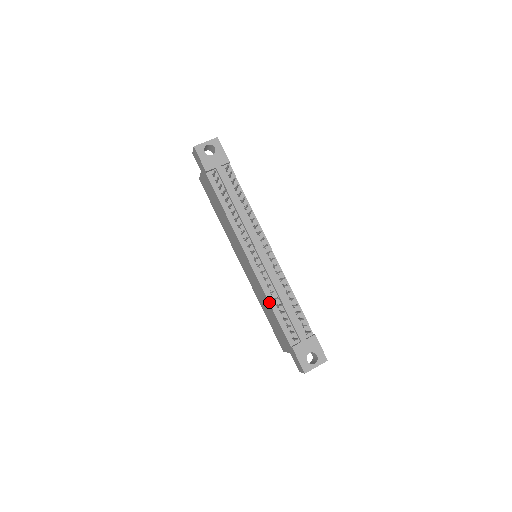
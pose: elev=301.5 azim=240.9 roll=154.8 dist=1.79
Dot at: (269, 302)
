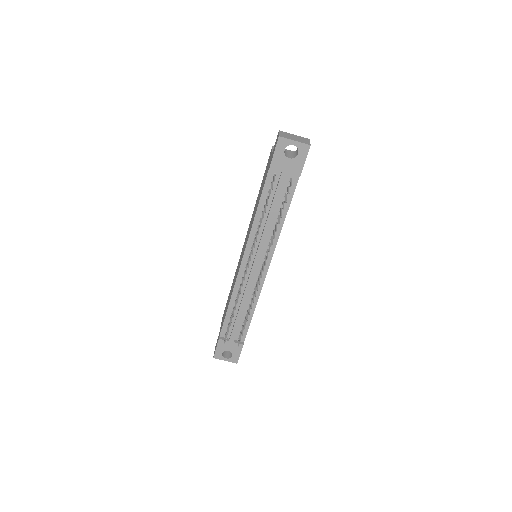
Dot at: (230, 301)
